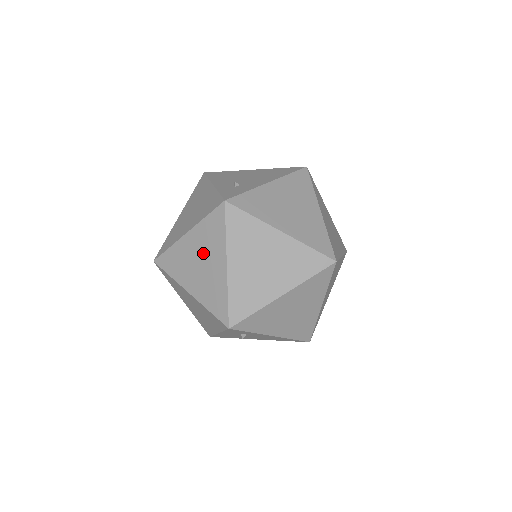
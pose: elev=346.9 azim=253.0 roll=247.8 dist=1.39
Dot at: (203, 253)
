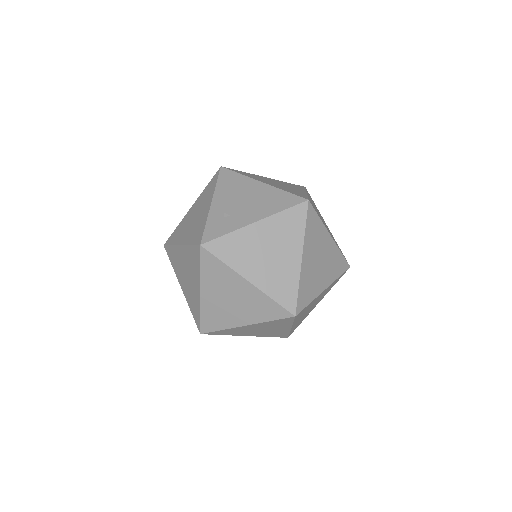
Dot at: (188, 270)
